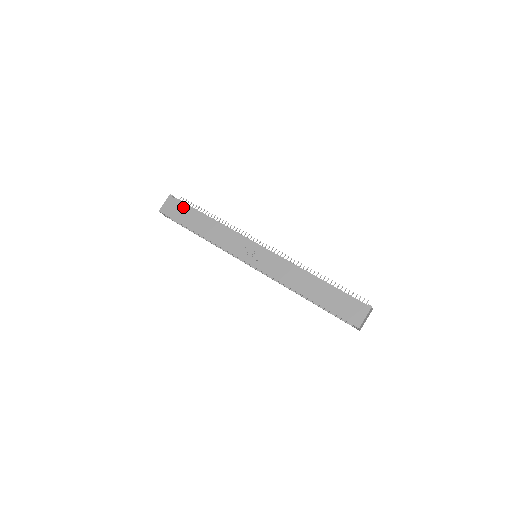
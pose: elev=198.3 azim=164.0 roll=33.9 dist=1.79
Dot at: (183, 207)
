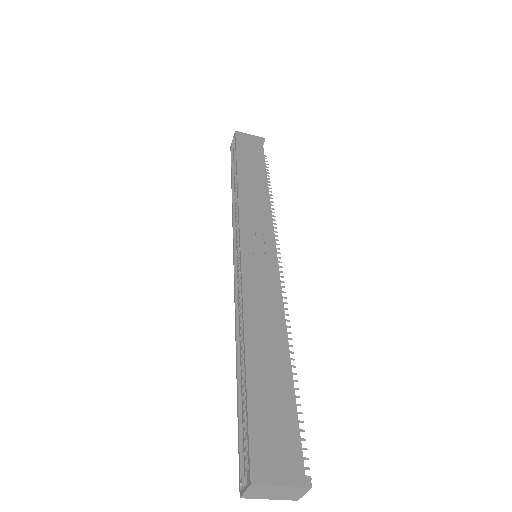
Dot at: (259, 152)
